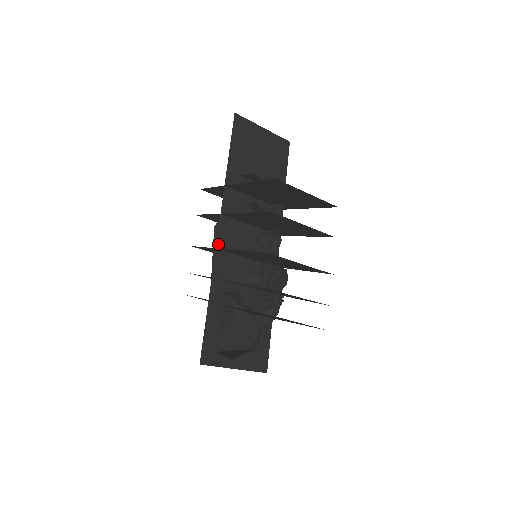
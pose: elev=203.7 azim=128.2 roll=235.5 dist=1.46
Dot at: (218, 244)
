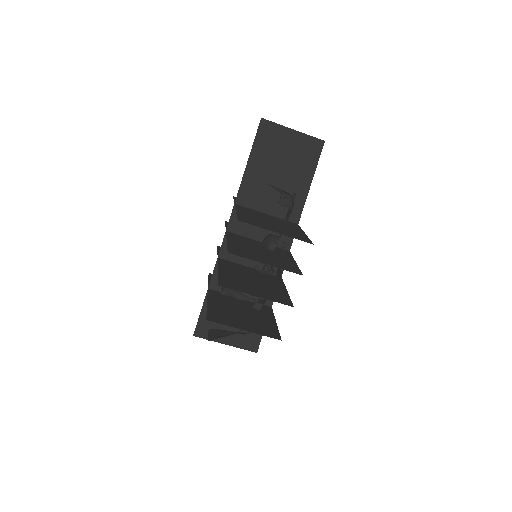
Dot at: (224, 242)
